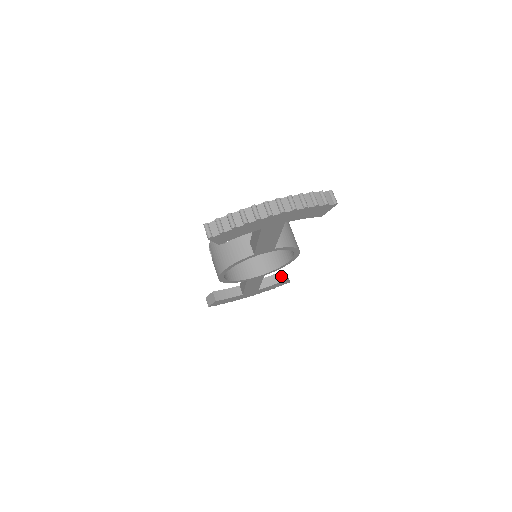
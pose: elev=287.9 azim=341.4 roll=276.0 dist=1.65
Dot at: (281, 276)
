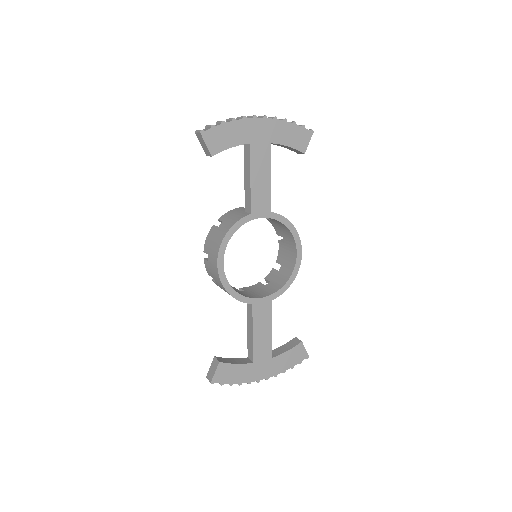
Dot at: (295, 341)
